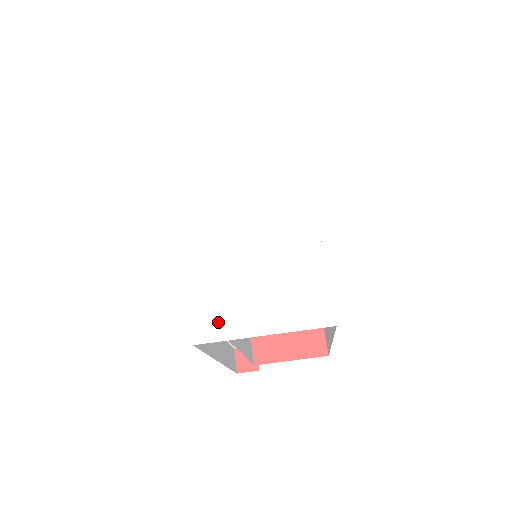
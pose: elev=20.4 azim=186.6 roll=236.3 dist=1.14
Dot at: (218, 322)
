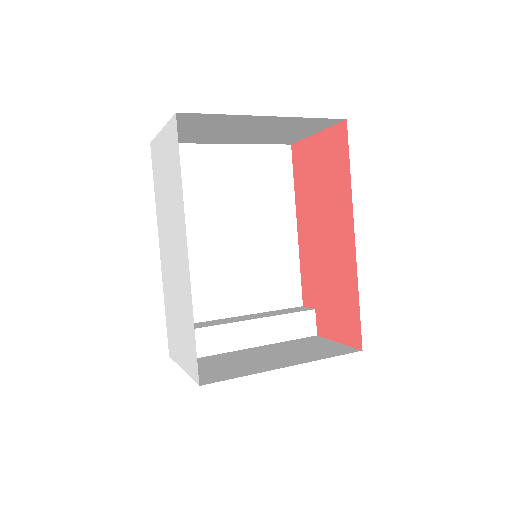
Dot at: (172, 346)
